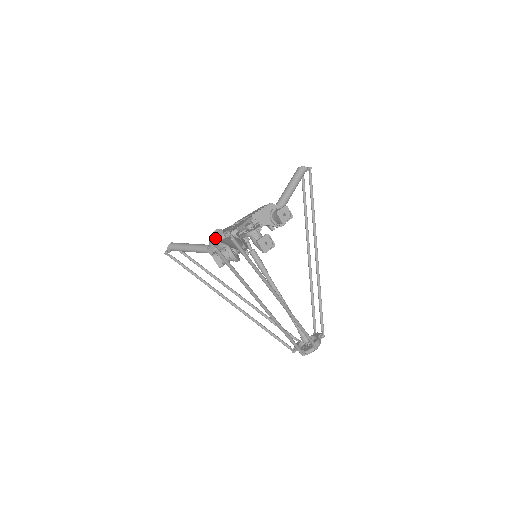
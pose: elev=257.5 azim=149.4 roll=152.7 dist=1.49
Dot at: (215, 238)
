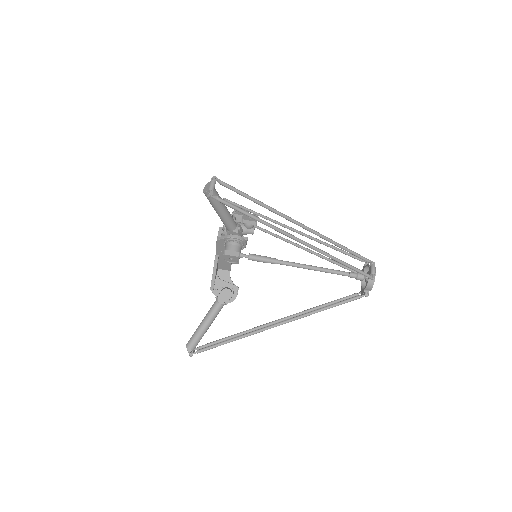
Dot at: (208, 188)
